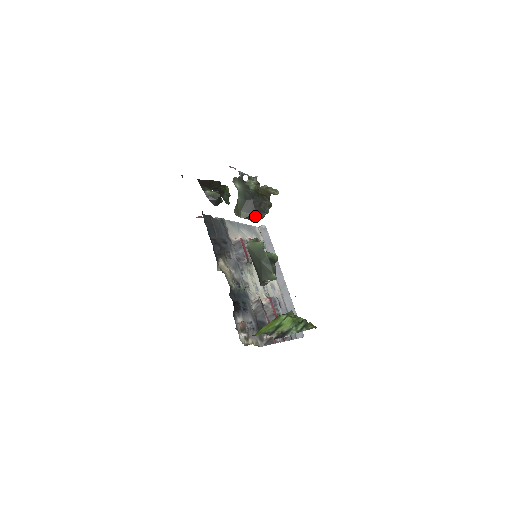
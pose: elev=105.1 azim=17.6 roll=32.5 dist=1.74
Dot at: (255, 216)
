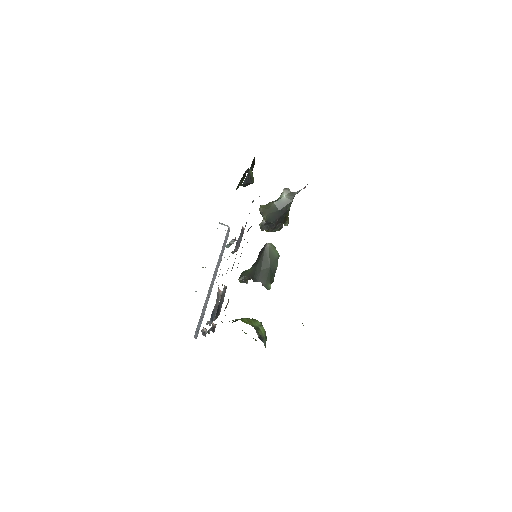
Dot at: (269, 226)
